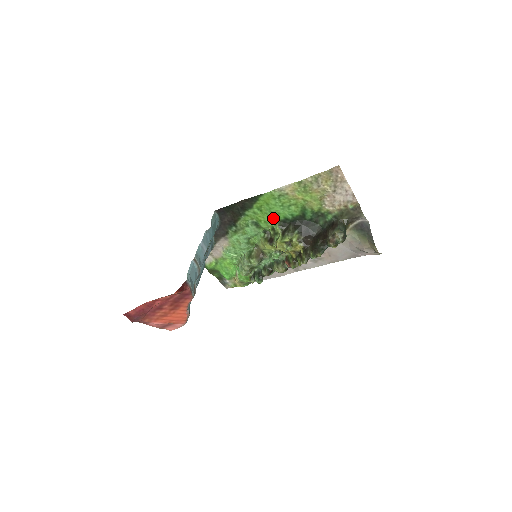
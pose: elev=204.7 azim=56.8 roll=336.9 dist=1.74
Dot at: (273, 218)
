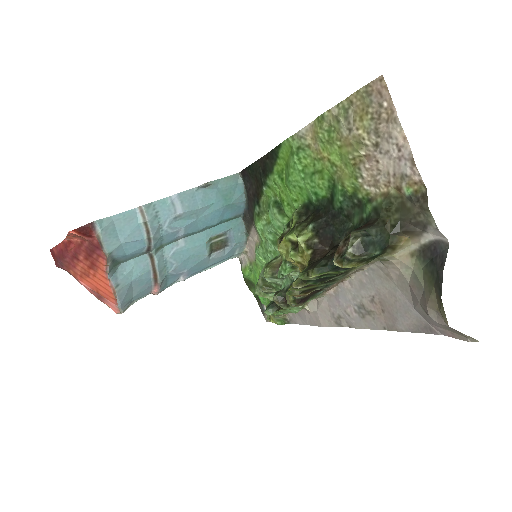
Dot at: (296, 198)
